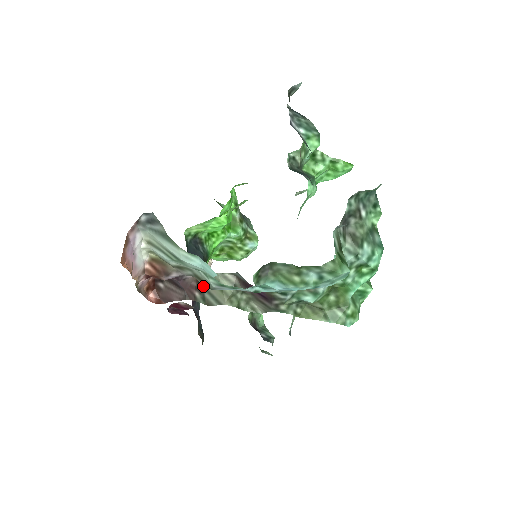
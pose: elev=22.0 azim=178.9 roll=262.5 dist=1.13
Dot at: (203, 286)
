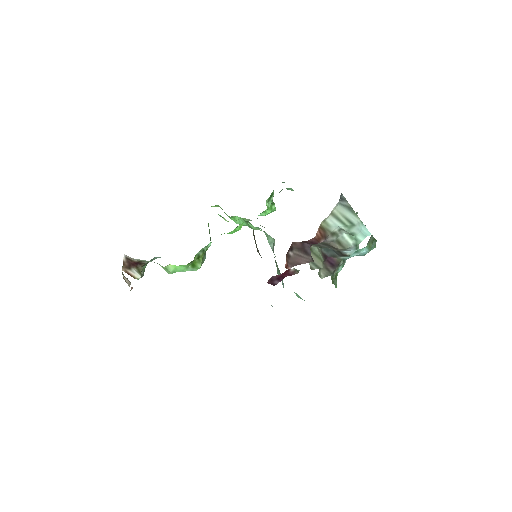
Dot at: occluded
